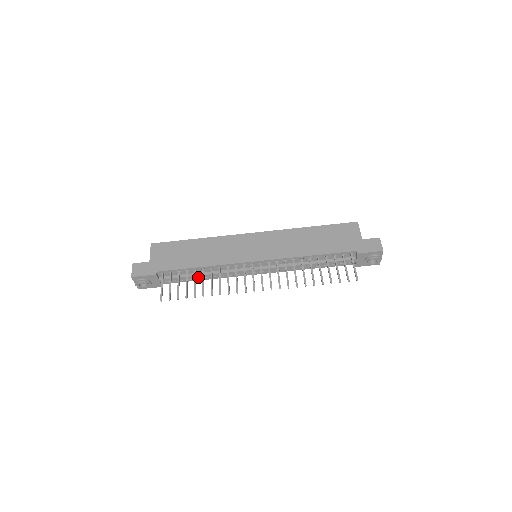
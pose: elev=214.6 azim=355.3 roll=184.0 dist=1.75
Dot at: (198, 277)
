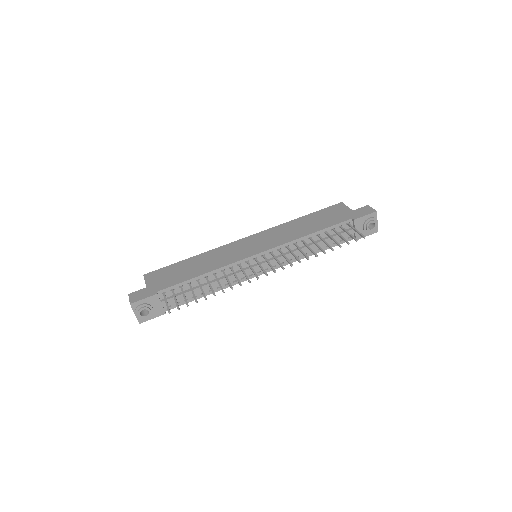
Dot at: occluded
